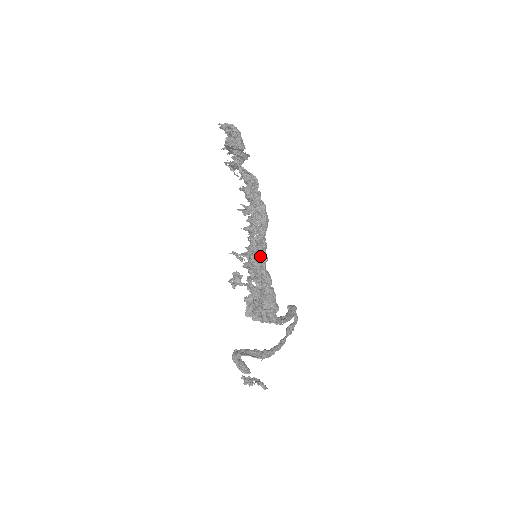
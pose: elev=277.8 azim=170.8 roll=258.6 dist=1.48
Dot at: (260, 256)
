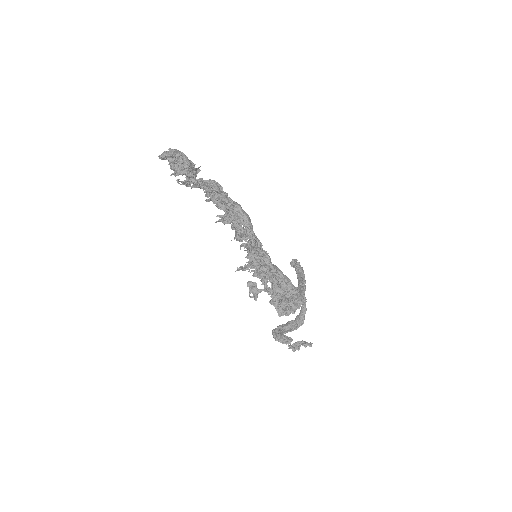
Dot at: (263, 259)
